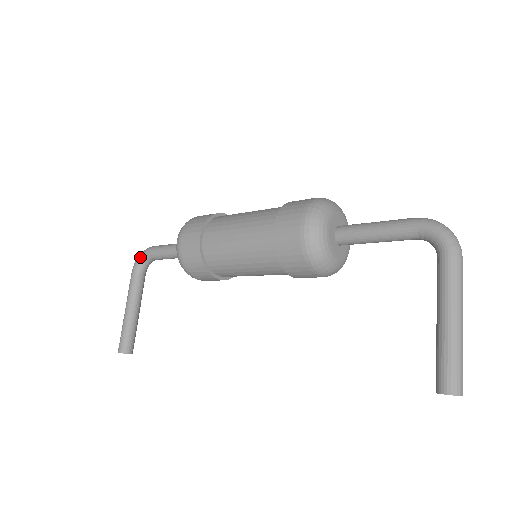
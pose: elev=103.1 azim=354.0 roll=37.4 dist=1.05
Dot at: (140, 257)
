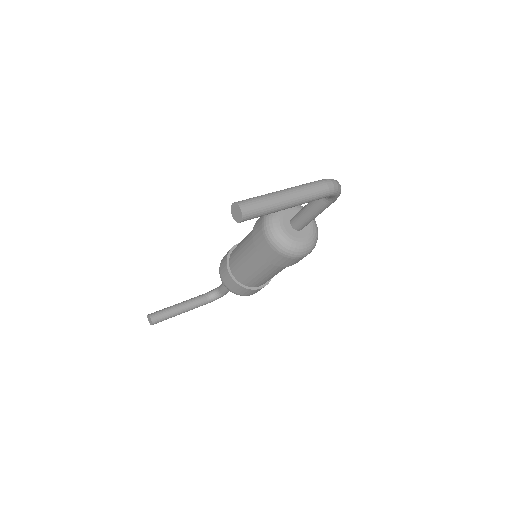
Dot at: (215, 288)
